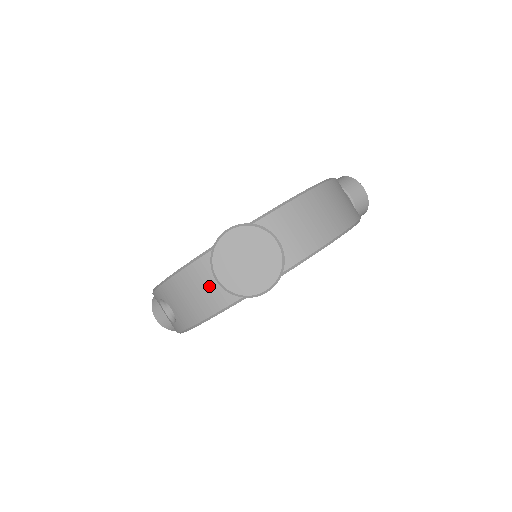
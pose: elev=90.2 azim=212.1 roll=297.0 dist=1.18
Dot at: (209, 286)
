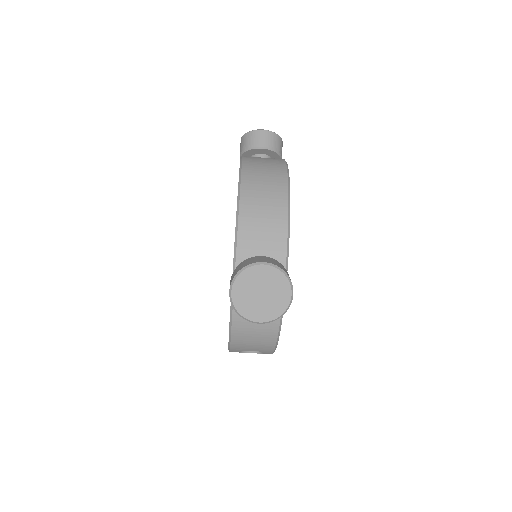
Dot at: occluded
